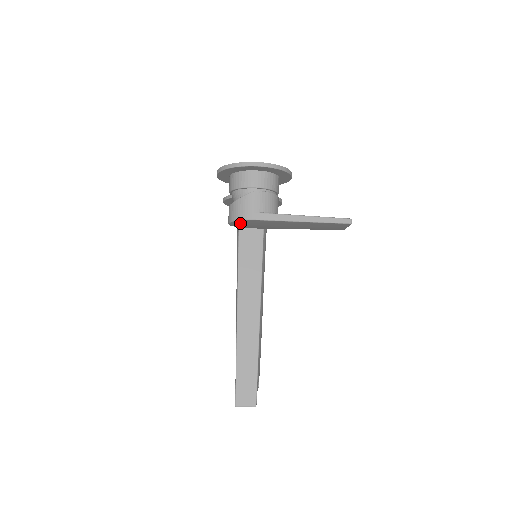
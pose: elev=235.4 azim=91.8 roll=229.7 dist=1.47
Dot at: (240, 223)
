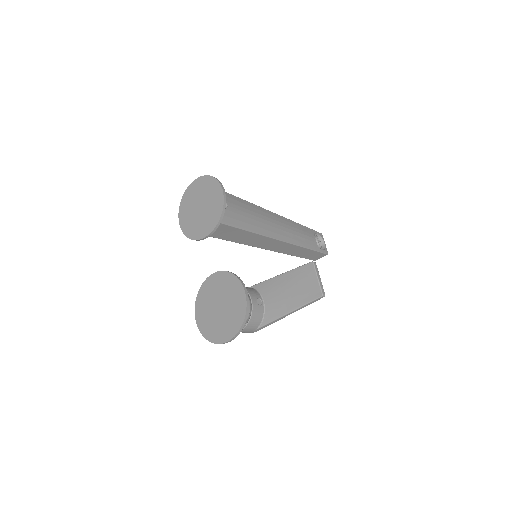
Dot at: occluded
